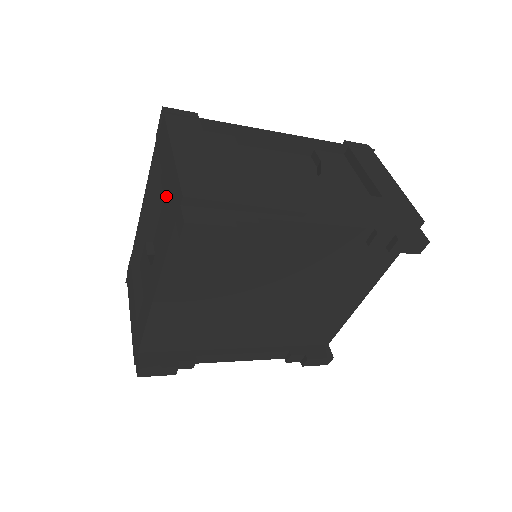
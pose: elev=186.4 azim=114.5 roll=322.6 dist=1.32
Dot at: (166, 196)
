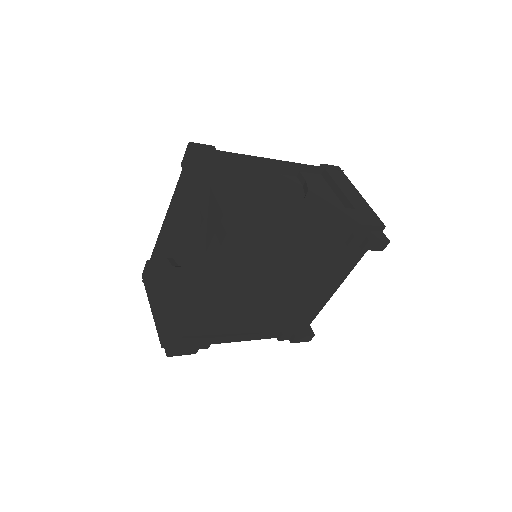
Dot at: (192, 211)
